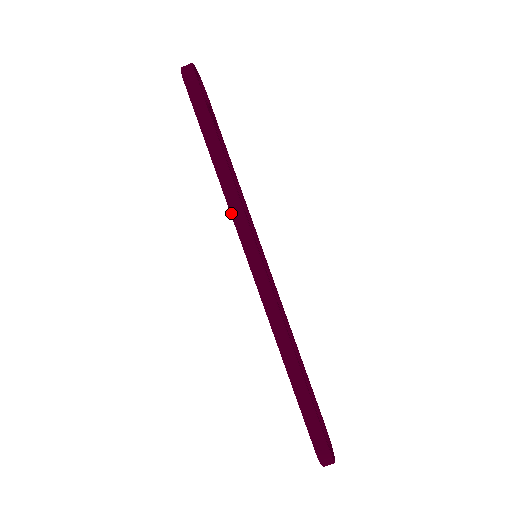
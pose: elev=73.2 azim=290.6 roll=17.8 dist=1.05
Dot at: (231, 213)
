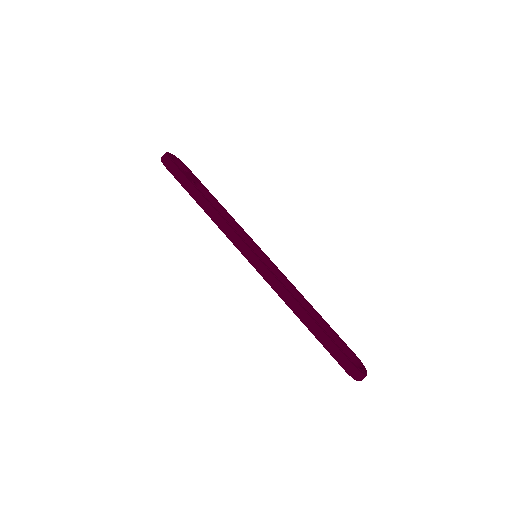
Dot at: occluded
